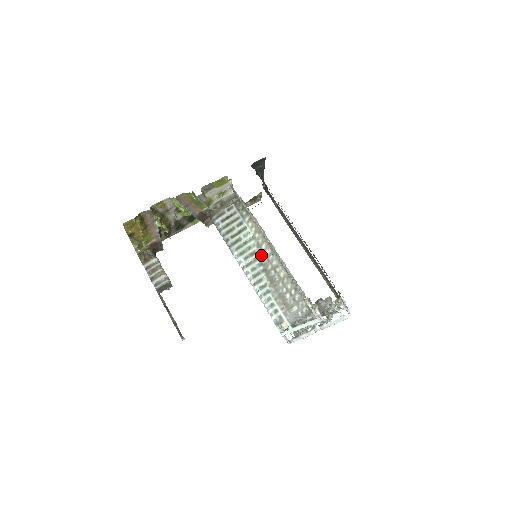
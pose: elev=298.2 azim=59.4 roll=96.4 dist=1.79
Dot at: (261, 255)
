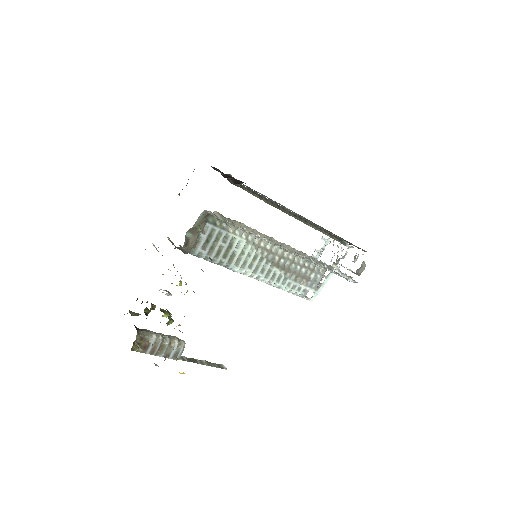
Dot at: (263, 253)
